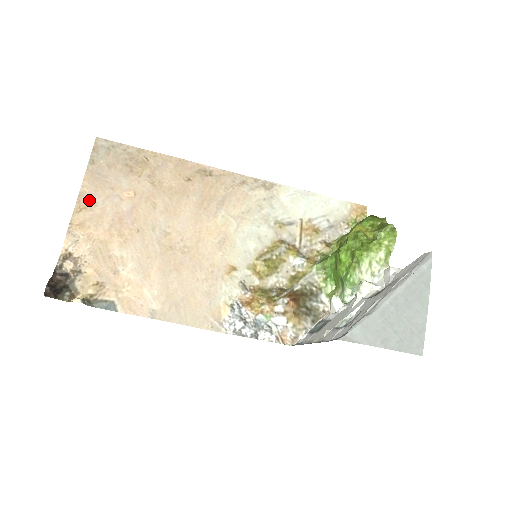
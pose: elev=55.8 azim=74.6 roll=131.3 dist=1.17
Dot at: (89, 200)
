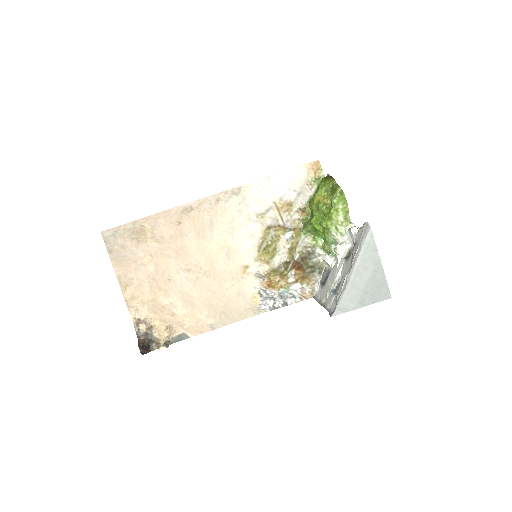
Dot at: (126, 278)
